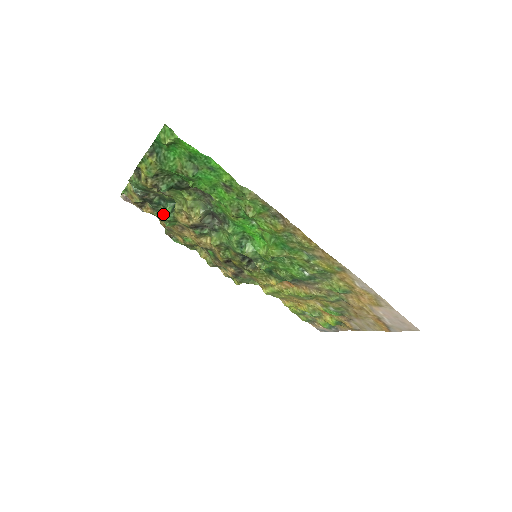
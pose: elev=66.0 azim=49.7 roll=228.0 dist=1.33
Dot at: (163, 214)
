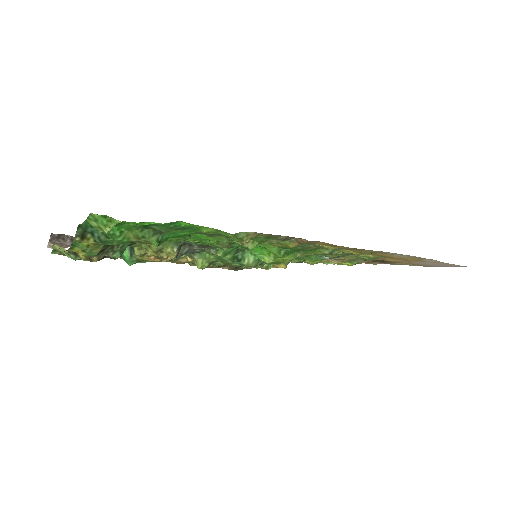
Dot at: occluded
